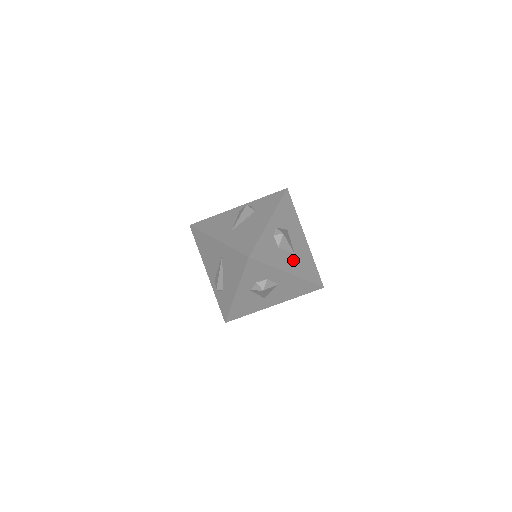
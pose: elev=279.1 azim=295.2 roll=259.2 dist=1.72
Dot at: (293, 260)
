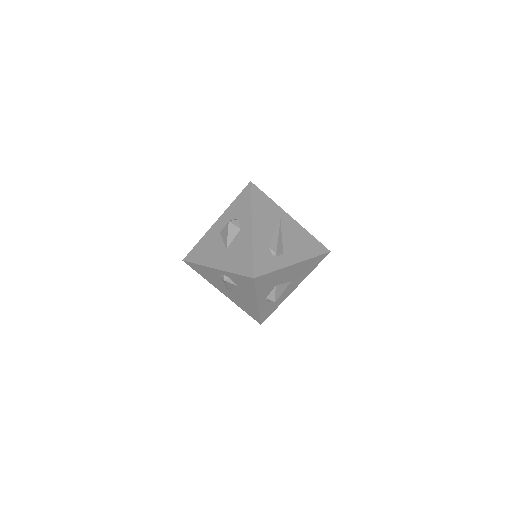
Dot at: (293, 283)
